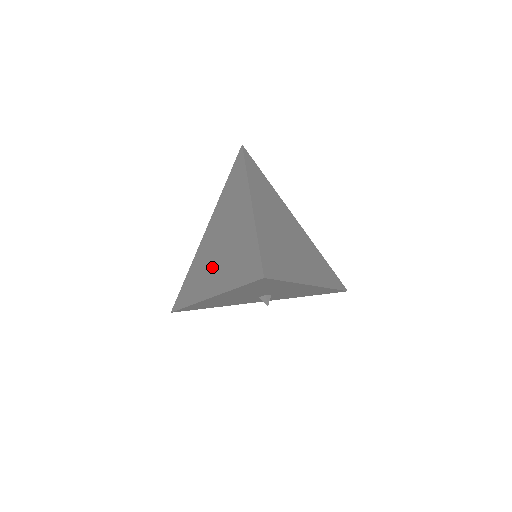
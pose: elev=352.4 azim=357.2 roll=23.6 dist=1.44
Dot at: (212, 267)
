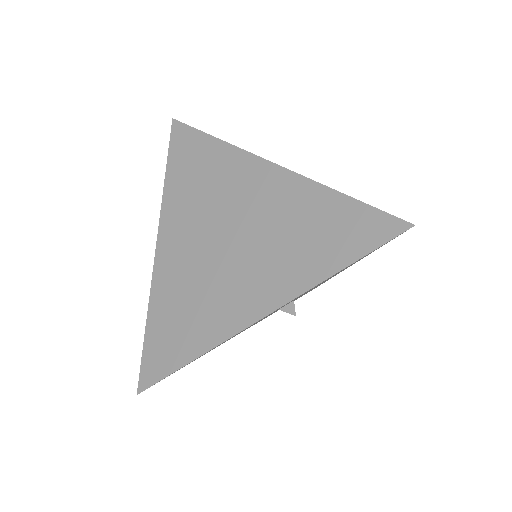
Dot at: (231, 278)
